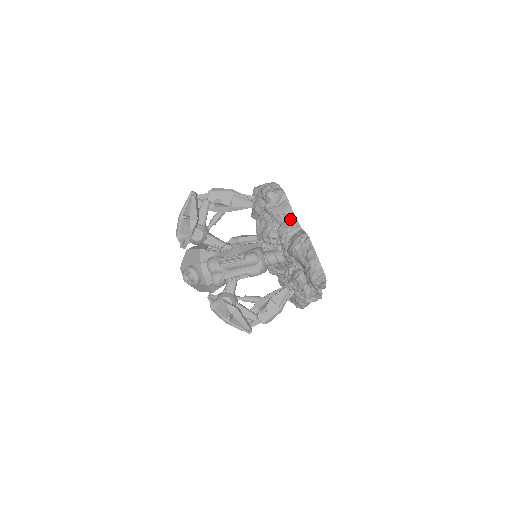
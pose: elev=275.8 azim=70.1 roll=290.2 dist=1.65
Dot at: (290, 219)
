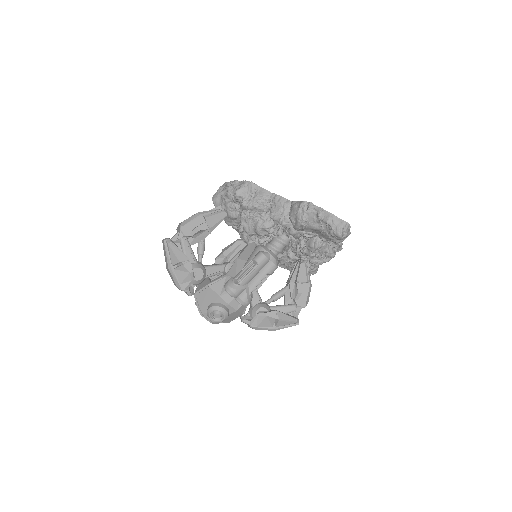
Dot at: (275, 201)
